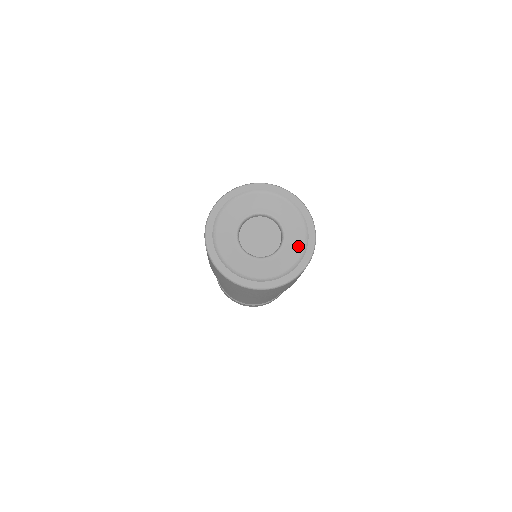
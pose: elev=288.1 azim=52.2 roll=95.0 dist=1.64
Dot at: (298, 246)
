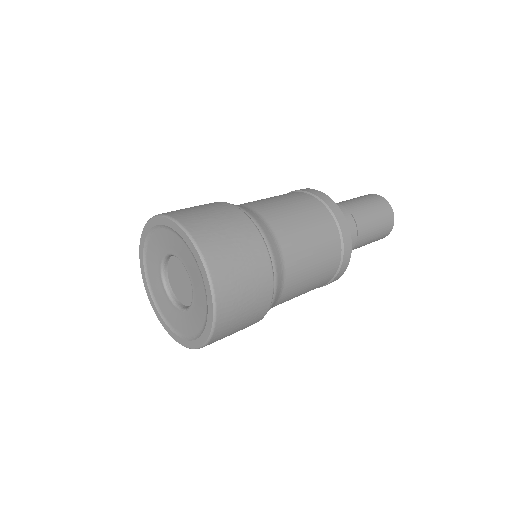
Dot at: (196, 271)
